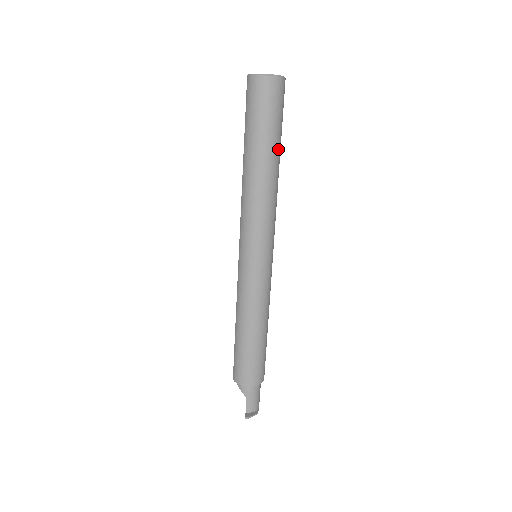
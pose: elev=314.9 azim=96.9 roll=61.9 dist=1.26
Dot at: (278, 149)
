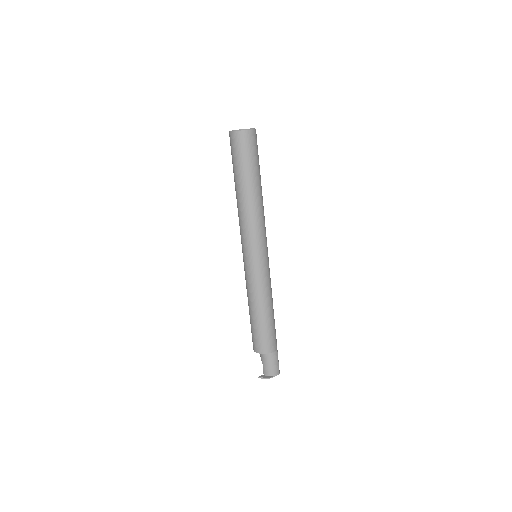
Dot at: (249, 179)
